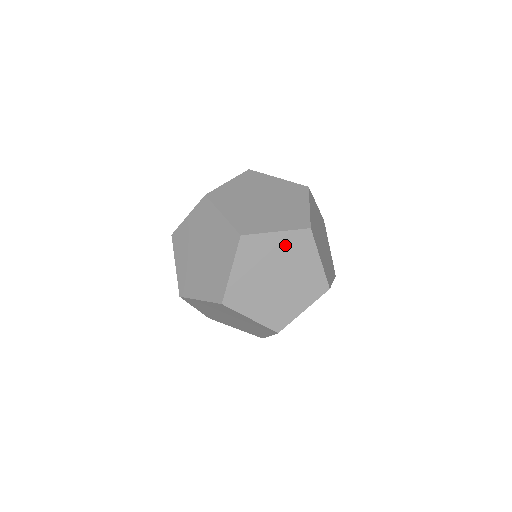
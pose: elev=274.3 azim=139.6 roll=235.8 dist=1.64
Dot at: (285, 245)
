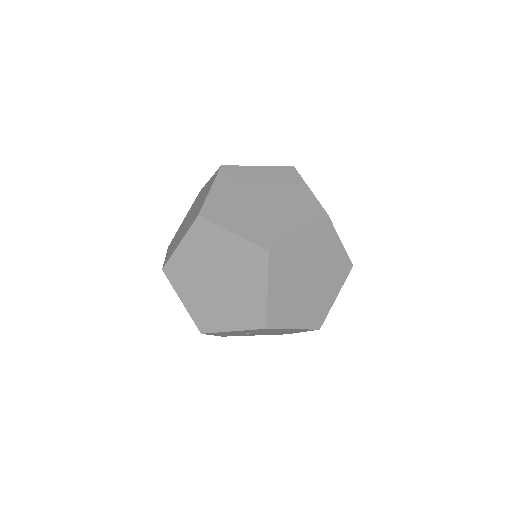
Dot at: (335, 258)
